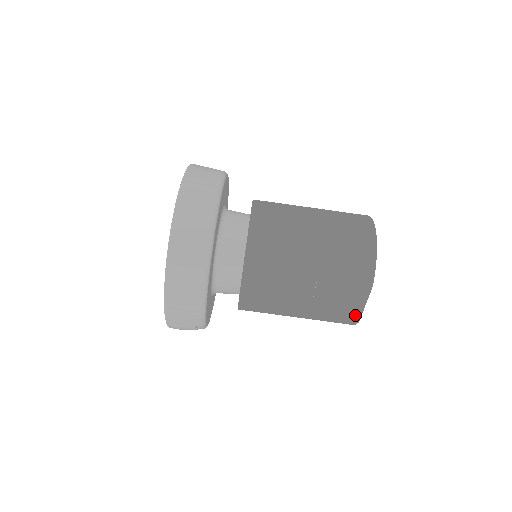
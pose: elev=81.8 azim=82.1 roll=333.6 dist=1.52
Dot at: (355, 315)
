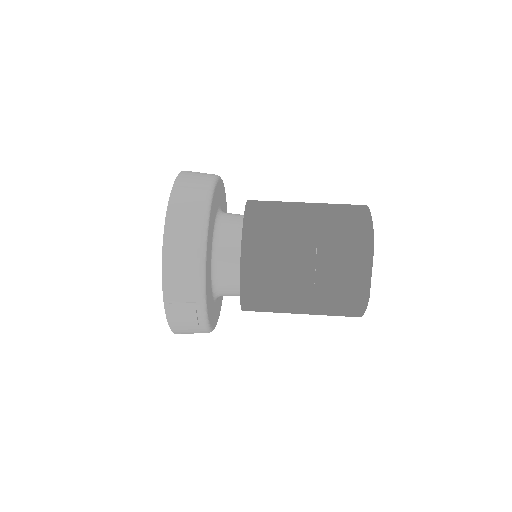
Dot at: (363, 288)
